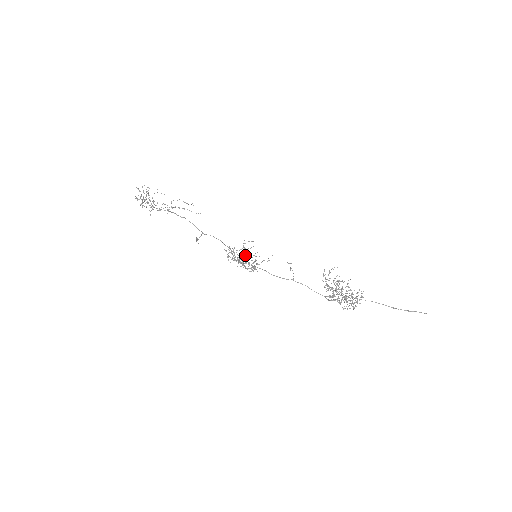
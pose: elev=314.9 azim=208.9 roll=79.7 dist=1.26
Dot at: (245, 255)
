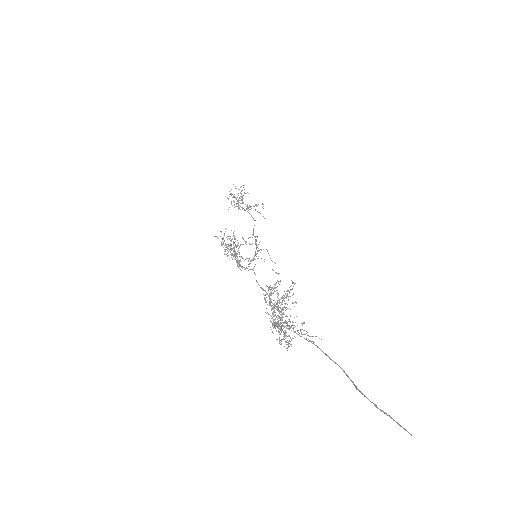
Dot at: occluded
